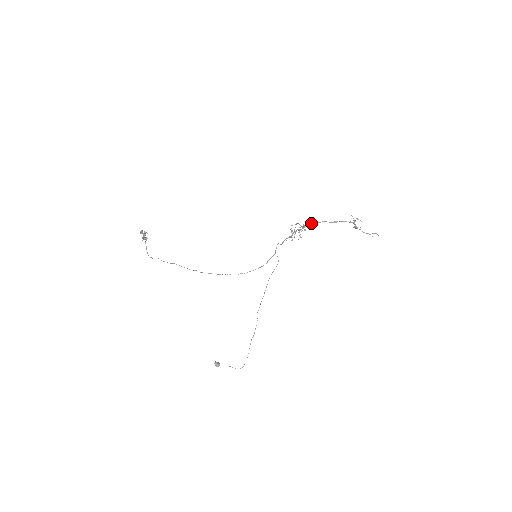
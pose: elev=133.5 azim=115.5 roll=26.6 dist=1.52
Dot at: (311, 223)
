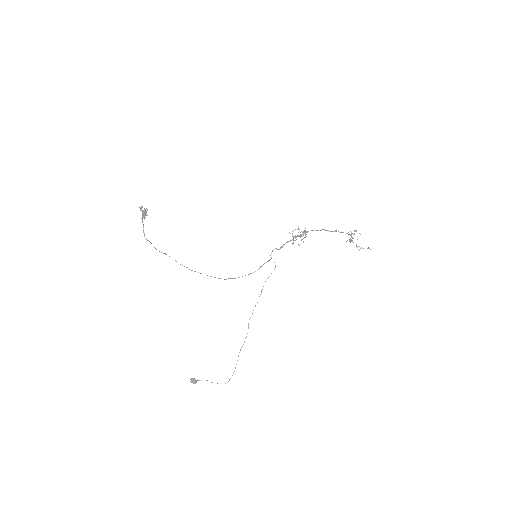
Dot at: (311, 230)
